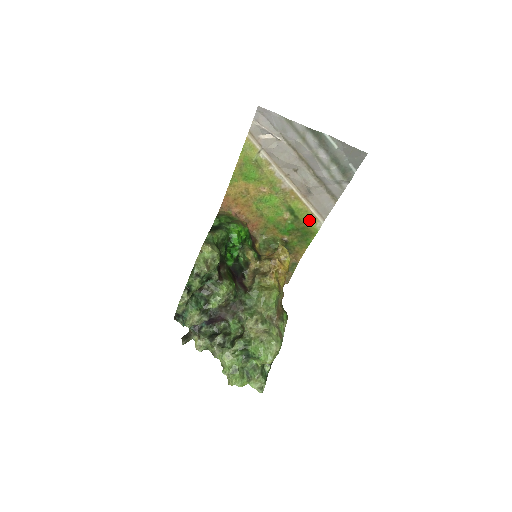
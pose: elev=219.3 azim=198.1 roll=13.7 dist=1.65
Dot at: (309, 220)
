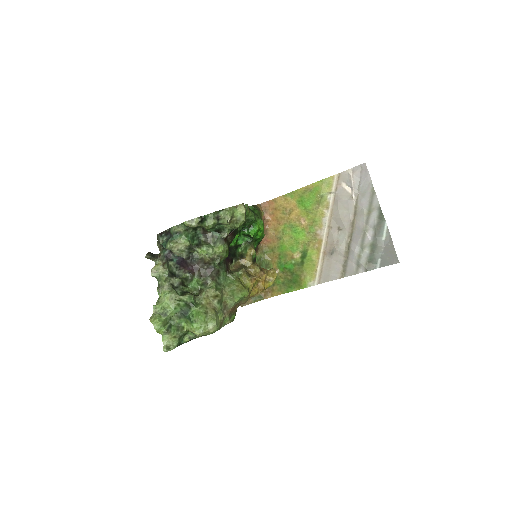
Dot at: (309, 273)
